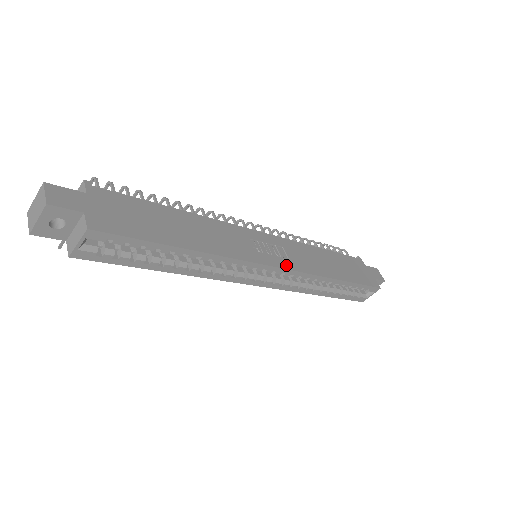
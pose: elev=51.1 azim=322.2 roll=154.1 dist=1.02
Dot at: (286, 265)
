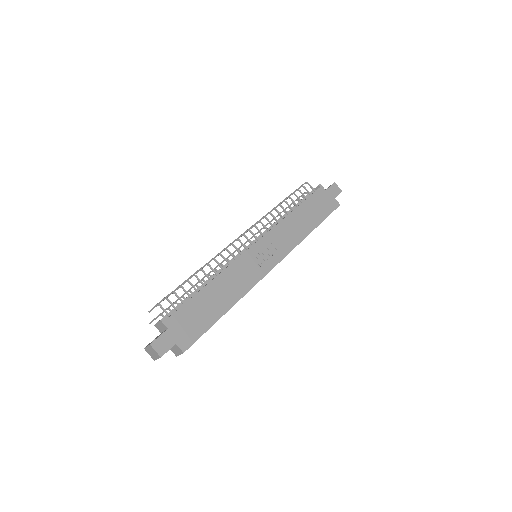
Dot at: (278, 259)
